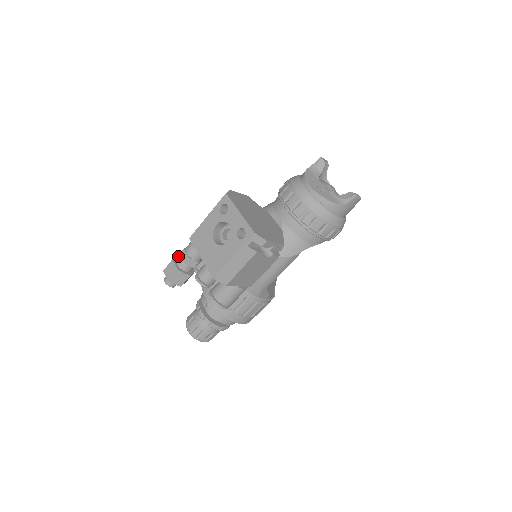
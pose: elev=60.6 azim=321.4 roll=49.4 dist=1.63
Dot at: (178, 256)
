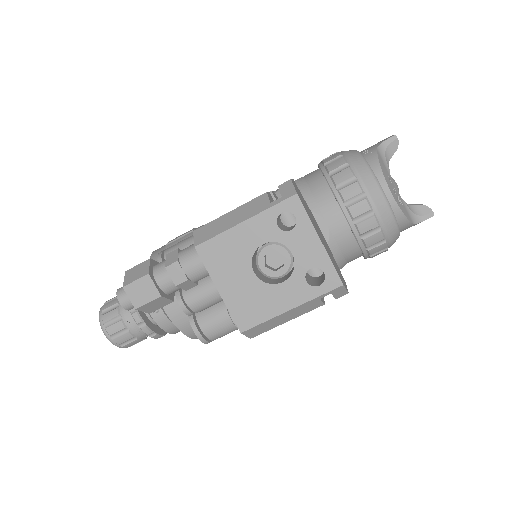
Dot at: (151, 259)
